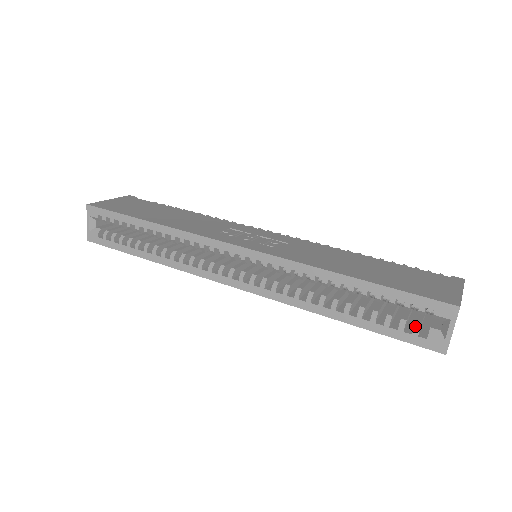
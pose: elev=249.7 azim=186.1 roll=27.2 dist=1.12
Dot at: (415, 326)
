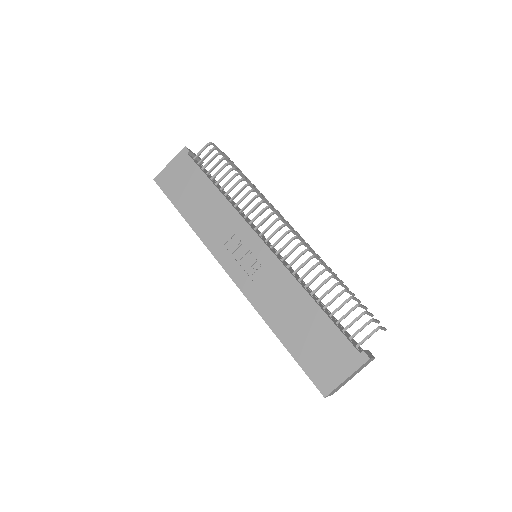
Dot at: occluded
